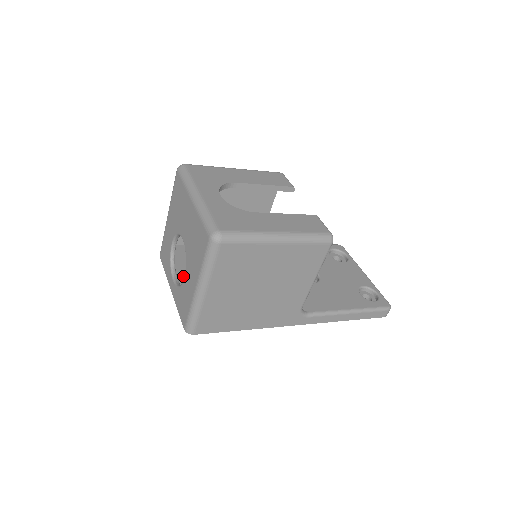
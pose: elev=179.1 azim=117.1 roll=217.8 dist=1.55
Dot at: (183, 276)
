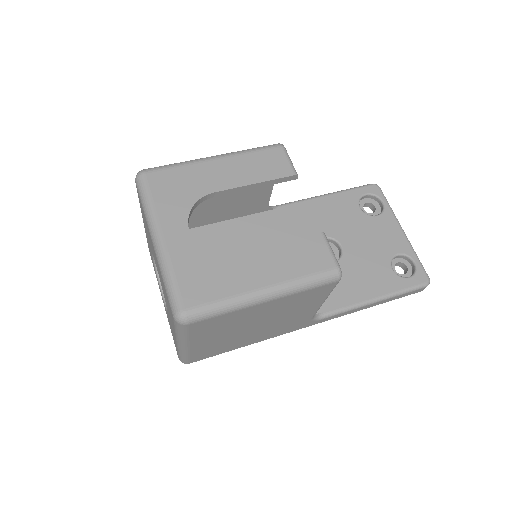
Dot at: occluded
